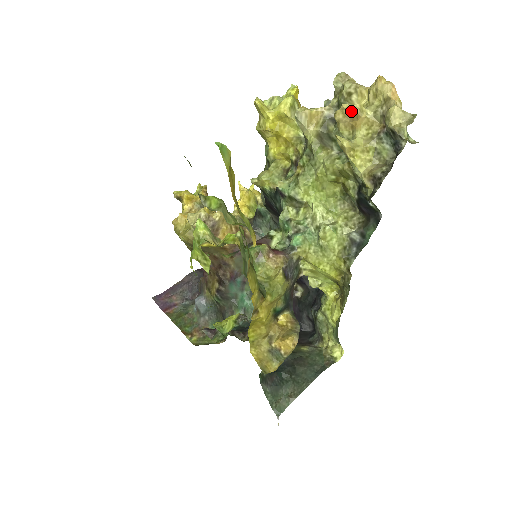
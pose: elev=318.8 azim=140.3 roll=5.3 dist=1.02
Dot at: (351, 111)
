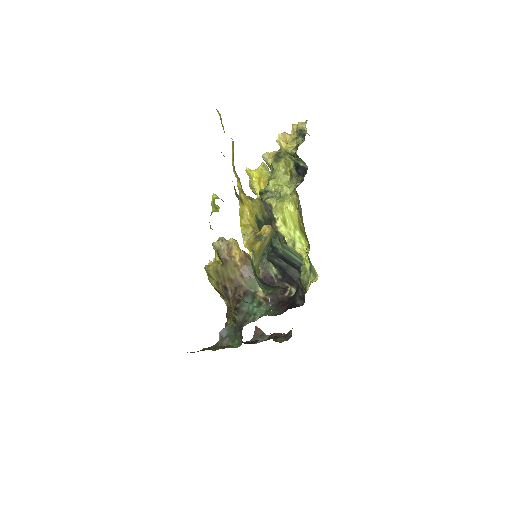
Dot at: (282, 134)
